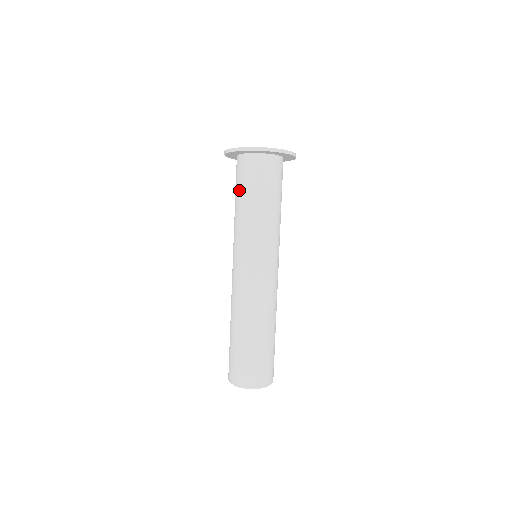
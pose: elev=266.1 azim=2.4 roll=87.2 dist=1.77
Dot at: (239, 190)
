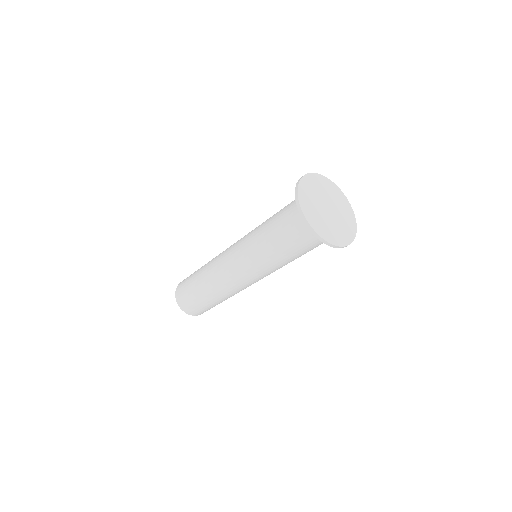
Dot at: (281, 229)
